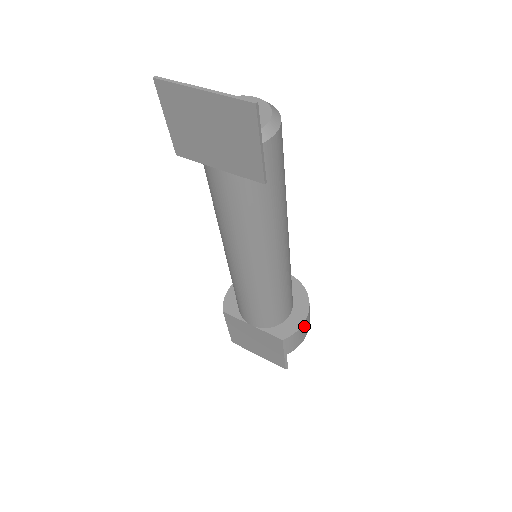
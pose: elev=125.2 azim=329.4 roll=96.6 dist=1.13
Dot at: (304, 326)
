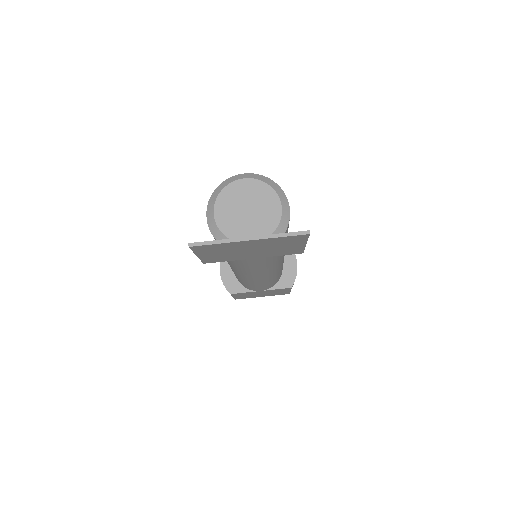
Dot at: occluded
